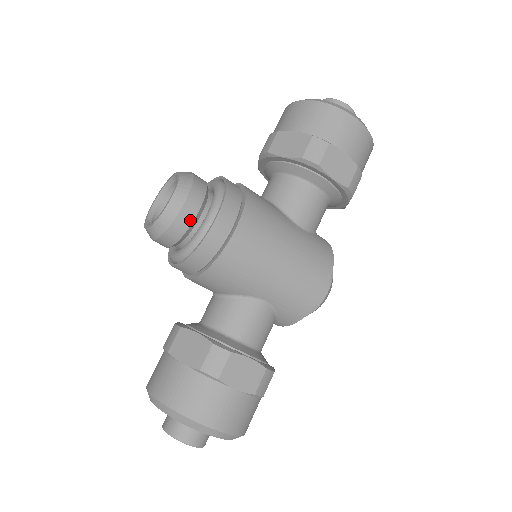
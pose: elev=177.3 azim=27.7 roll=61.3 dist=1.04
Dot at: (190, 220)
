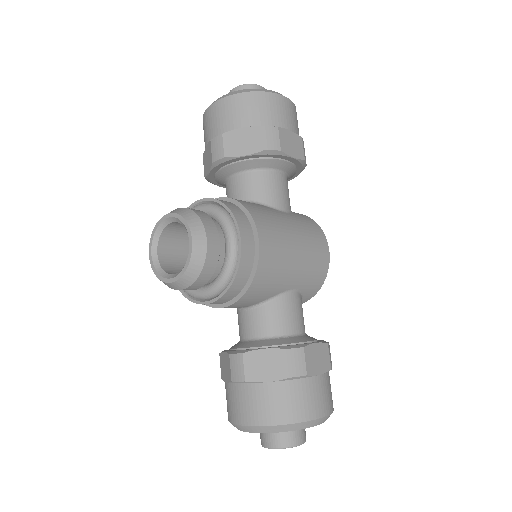
Dot at: (217, 253)
